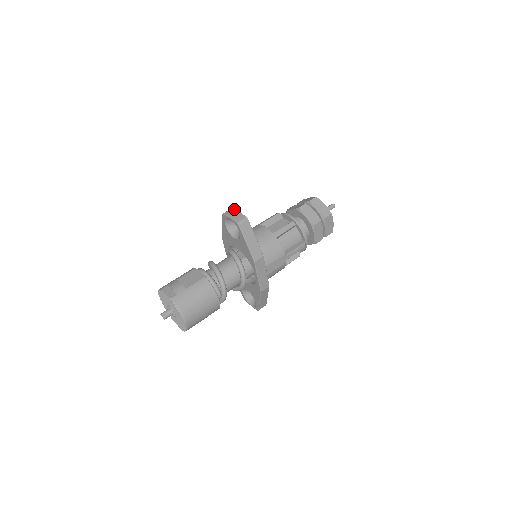
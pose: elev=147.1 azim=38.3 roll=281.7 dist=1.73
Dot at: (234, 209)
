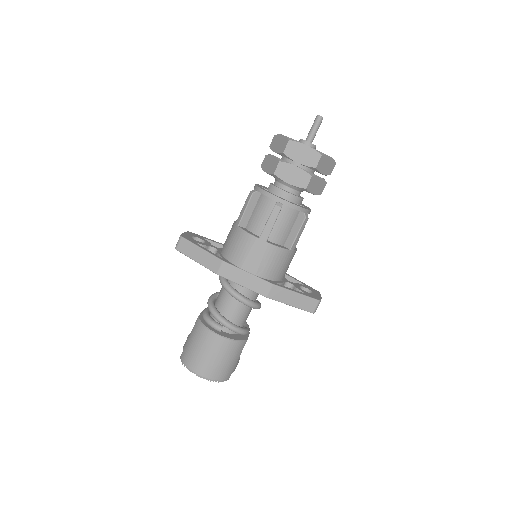
Dot at: (185, 232)
